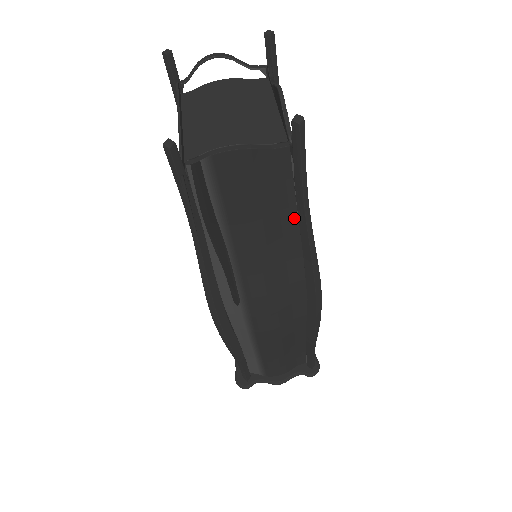
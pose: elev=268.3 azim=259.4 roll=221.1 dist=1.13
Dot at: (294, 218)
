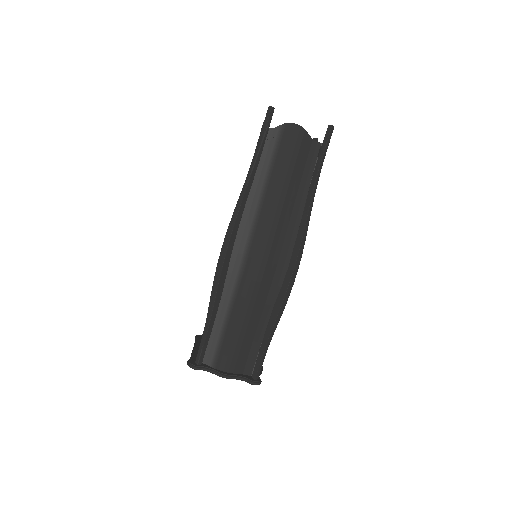
Dot at: (305, 193)
